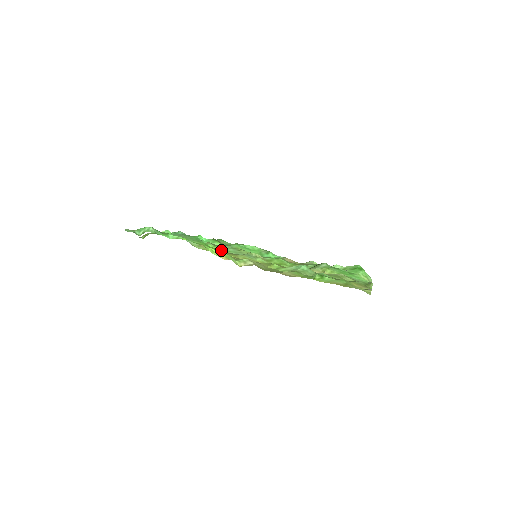
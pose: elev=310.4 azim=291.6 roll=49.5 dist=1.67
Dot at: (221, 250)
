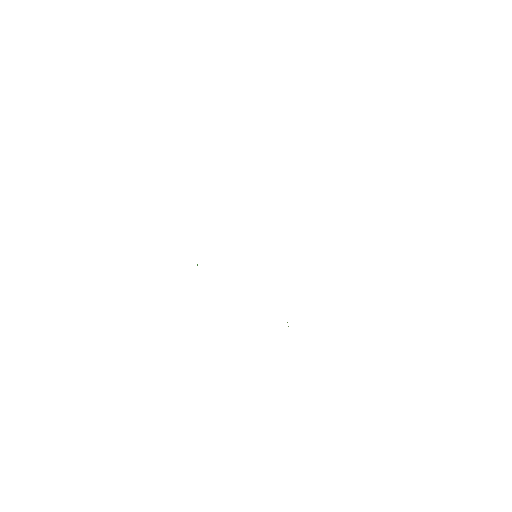
Dot at: occluded
